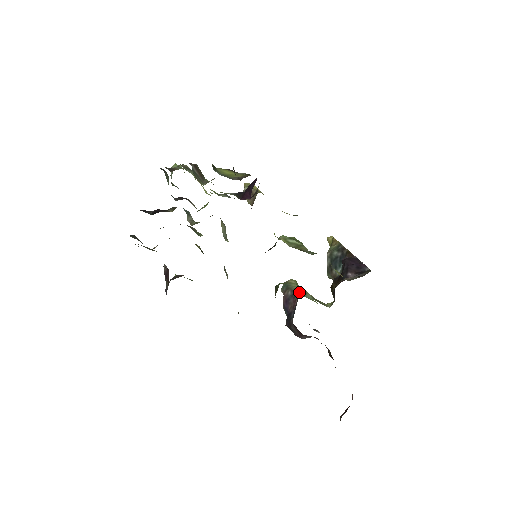
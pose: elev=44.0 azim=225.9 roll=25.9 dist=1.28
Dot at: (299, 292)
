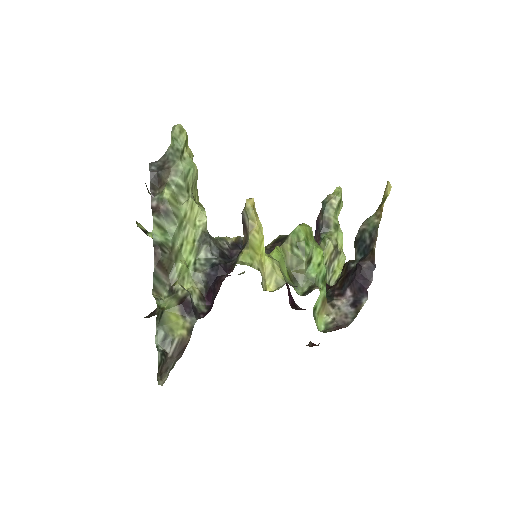
Dot at: (323, 238)
